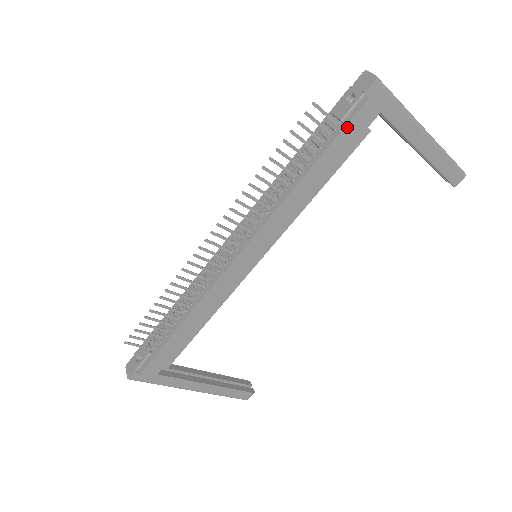
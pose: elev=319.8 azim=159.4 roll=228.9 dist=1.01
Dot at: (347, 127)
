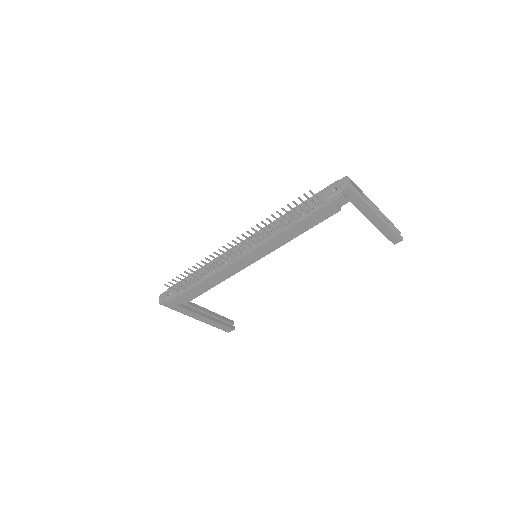
Dot at: (327, 206)
